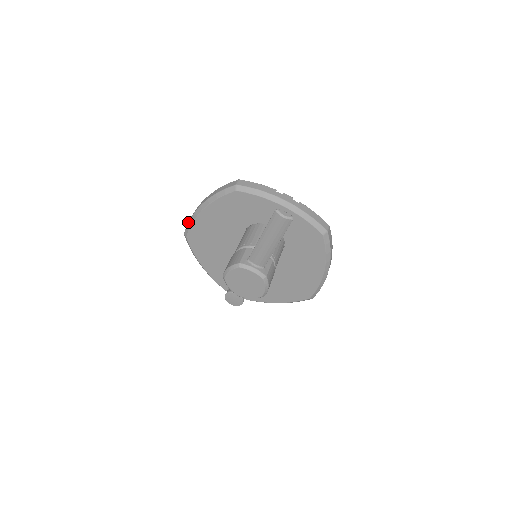
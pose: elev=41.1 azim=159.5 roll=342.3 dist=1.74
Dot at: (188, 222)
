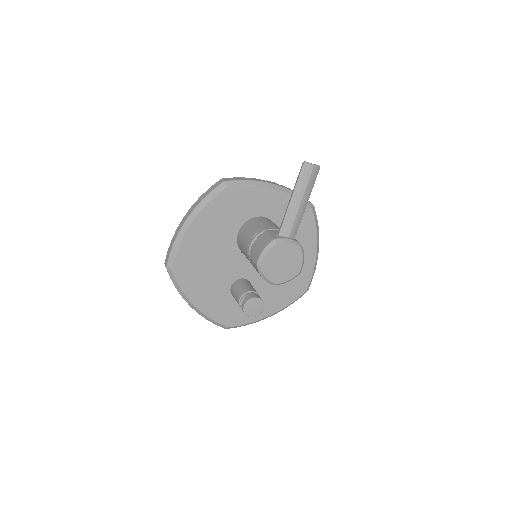
Dot at: (171, 249)
